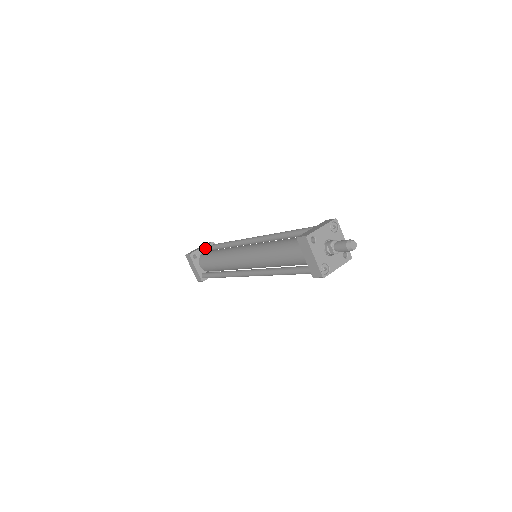
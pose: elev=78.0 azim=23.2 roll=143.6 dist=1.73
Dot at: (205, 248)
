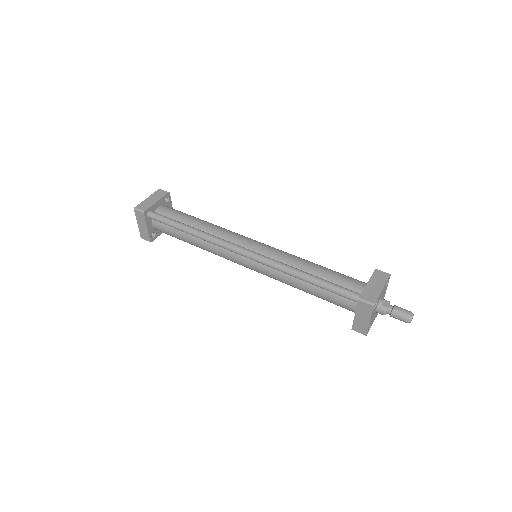
Dot at: occluded
